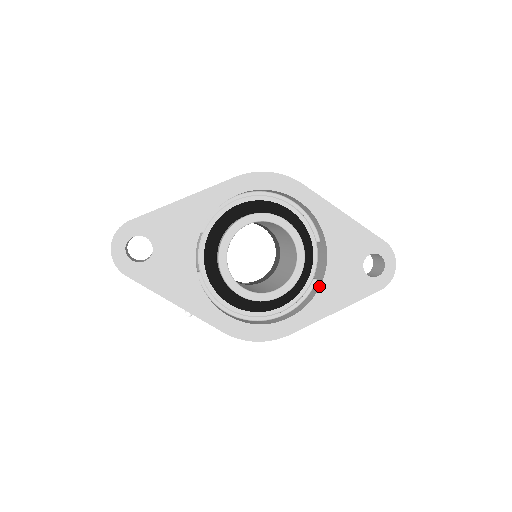
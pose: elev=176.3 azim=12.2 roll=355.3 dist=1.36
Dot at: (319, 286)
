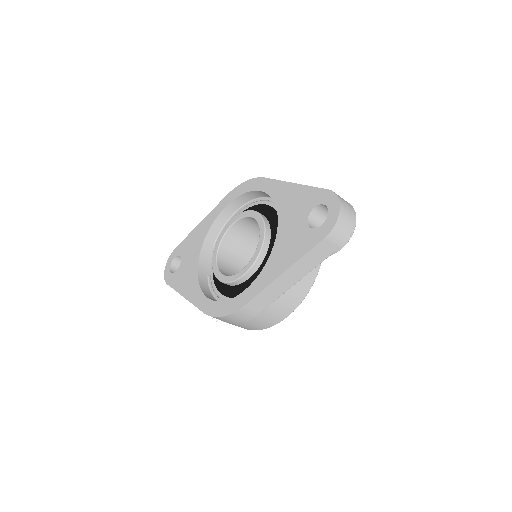
Dot at: (271, 254)
